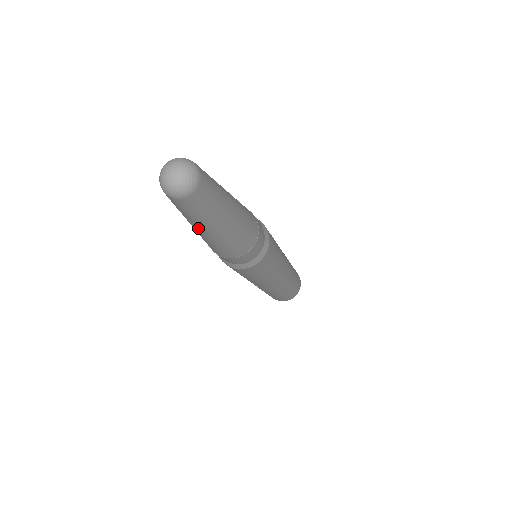
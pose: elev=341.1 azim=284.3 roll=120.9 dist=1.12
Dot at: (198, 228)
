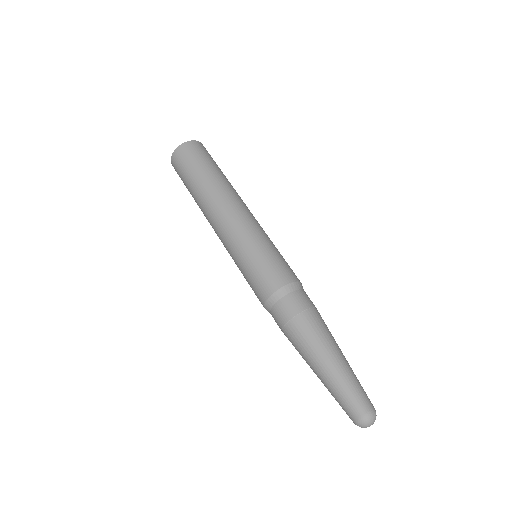
Dot at: occluded
